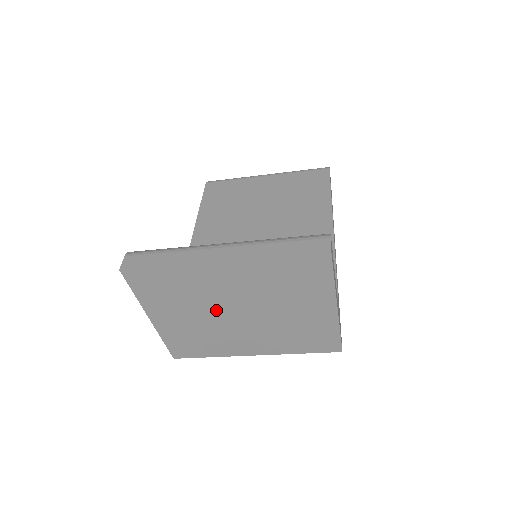
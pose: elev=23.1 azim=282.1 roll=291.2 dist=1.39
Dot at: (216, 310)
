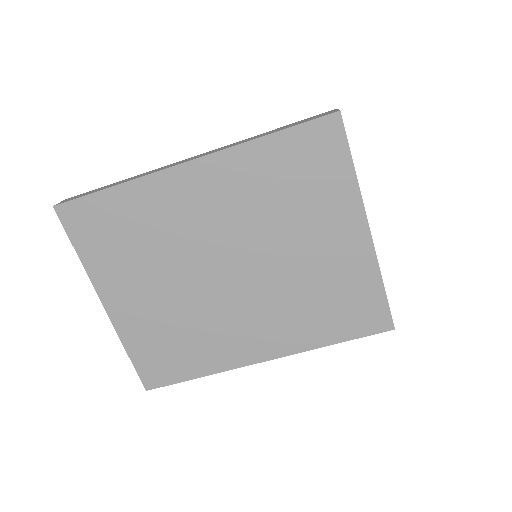
Dot at: (195, 267)
